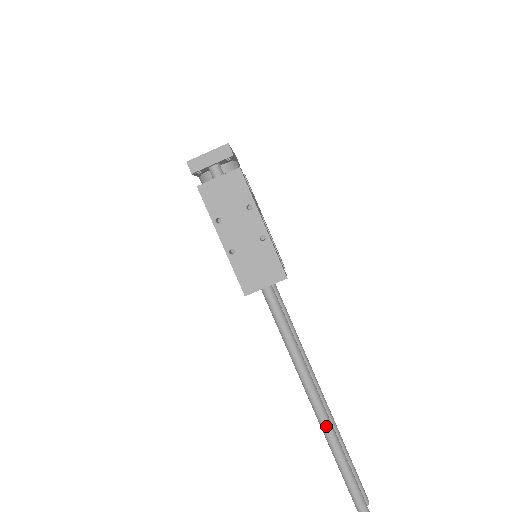
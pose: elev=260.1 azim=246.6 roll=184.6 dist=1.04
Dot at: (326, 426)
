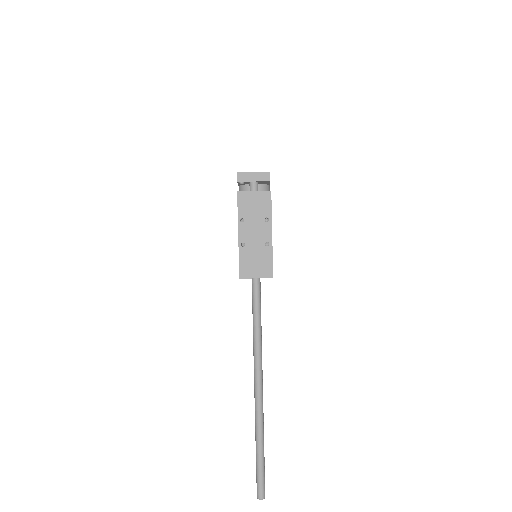
Dot at: (258, 392)
